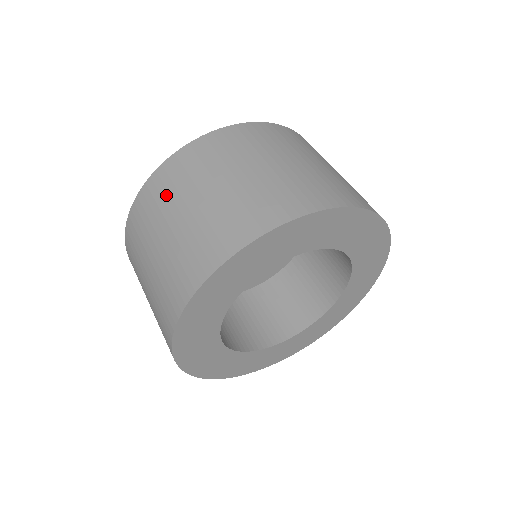
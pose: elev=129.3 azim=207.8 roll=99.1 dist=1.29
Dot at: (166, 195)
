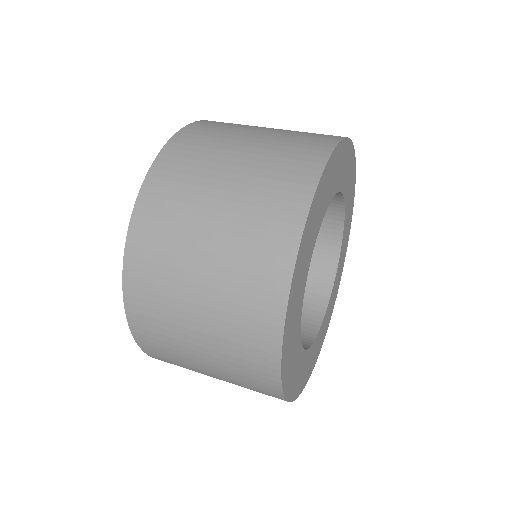
Dot at: (179, 196)
